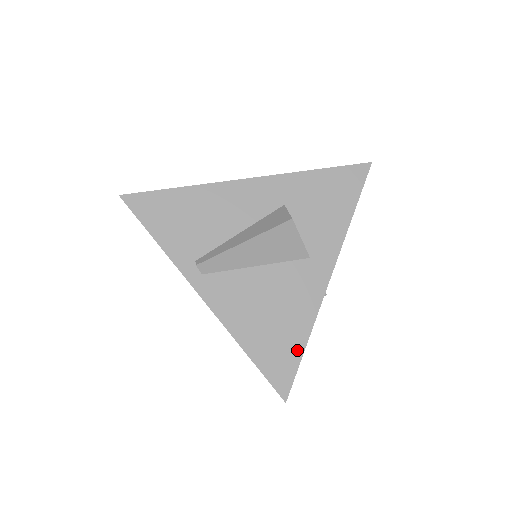
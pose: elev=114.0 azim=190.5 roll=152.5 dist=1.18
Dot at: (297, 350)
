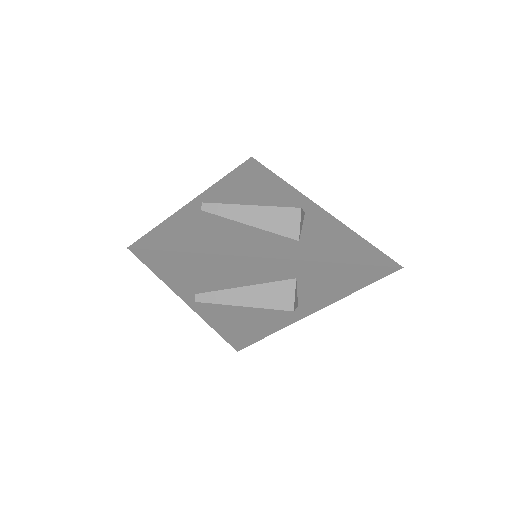
Dot at: (258, 338)
